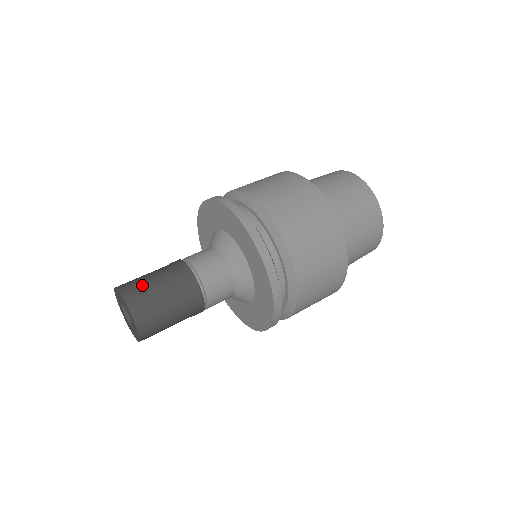
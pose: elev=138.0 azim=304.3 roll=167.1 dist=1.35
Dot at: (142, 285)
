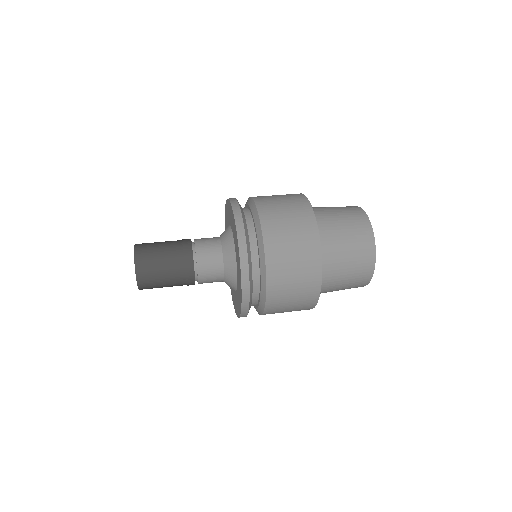
Dot at: (152, 260)
